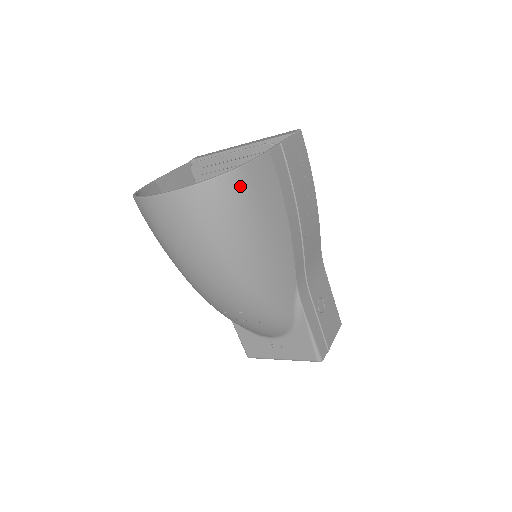
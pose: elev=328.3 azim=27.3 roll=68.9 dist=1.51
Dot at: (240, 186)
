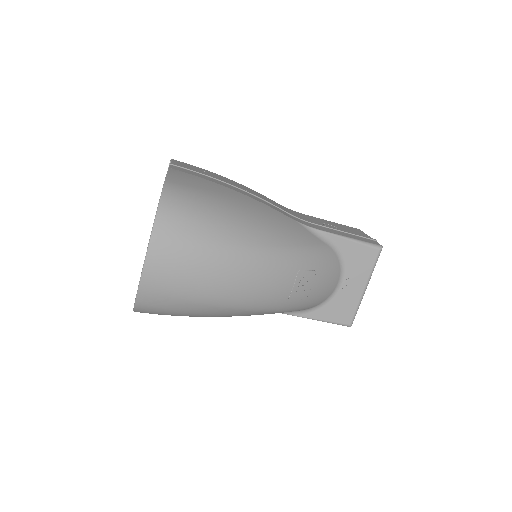
Dot at: (180, 192)
